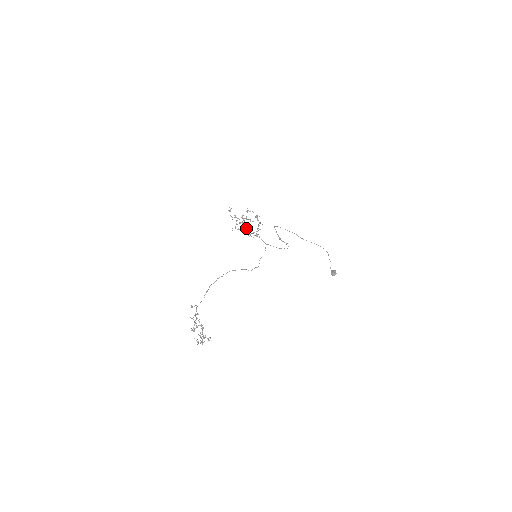
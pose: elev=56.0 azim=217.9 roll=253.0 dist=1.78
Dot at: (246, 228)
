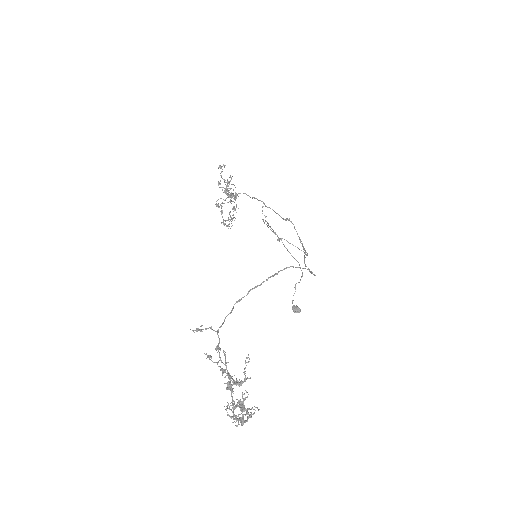
Dot at: (263, 202)
